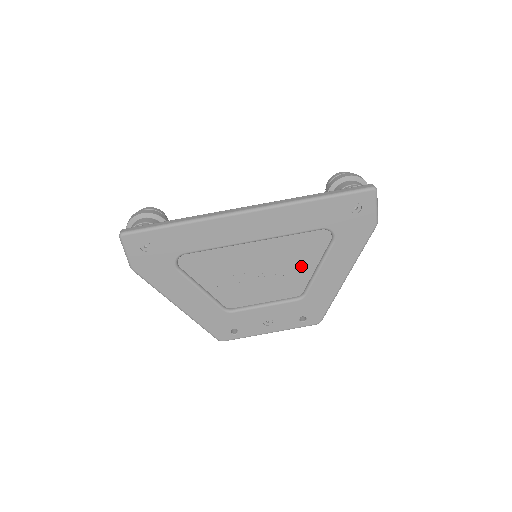
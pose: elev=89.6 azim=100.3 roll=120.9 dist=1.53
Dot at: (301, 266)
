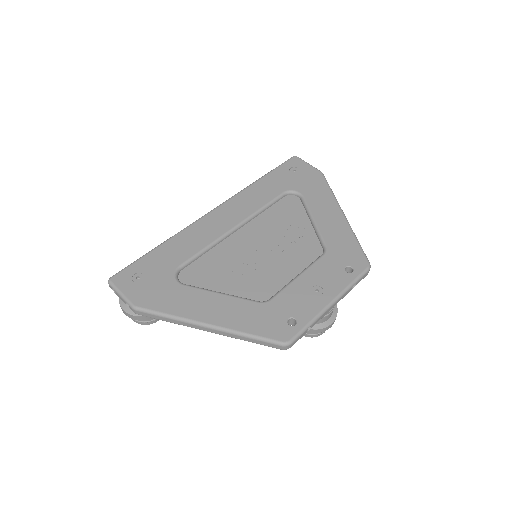
Dot at: (297, 229)
